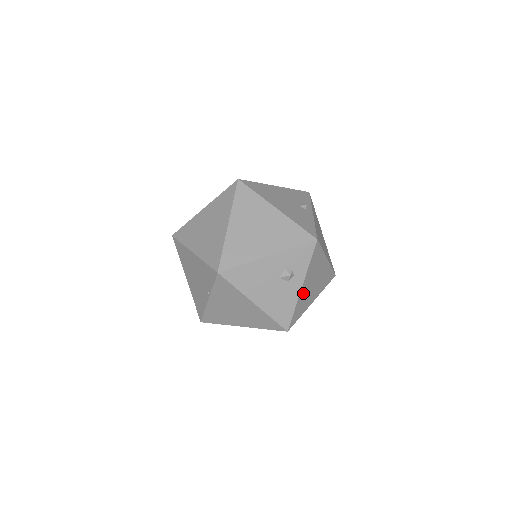
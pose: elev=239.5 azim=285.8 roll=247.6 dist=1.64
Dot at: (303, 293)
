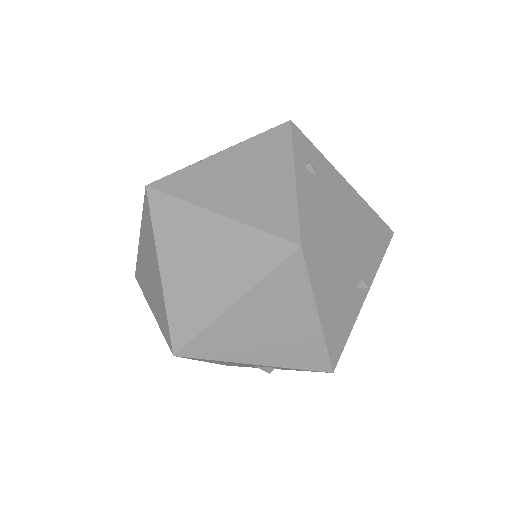
Dot at: occluded
